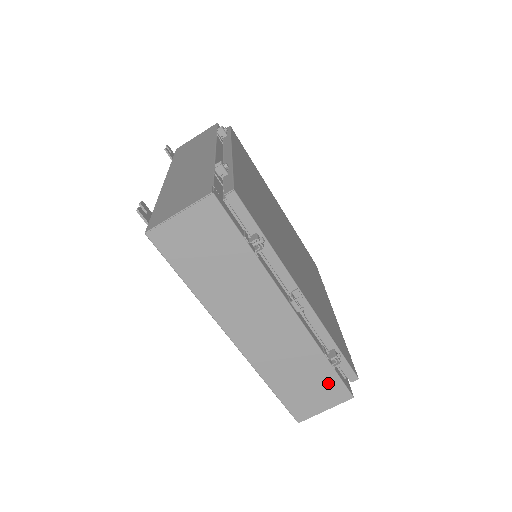
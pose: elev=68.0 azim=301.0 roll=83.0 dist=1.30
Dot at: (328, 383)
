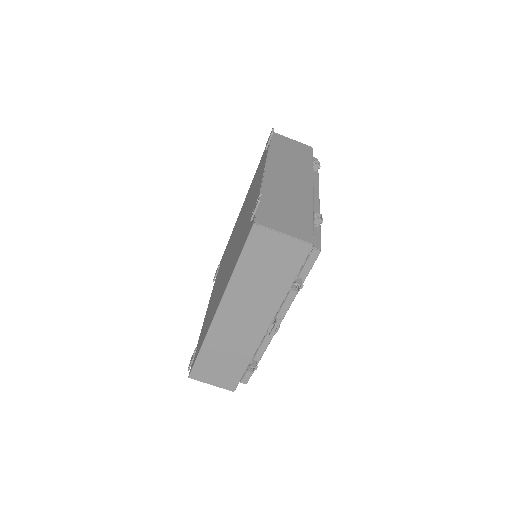
Dot at: (232, 374)
